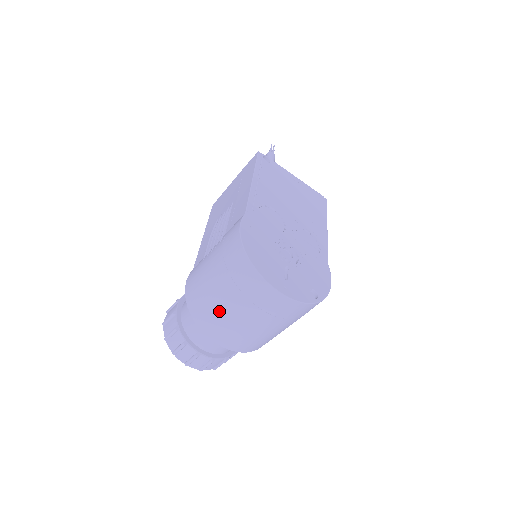
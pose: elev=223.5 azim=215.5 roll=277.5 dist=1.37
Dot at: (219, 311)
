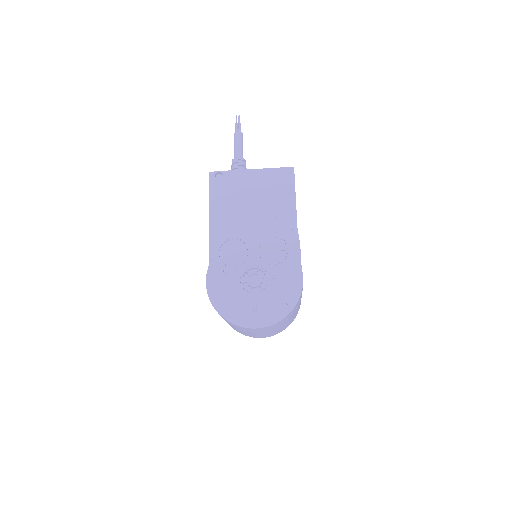
Dot at: (237, 330)
